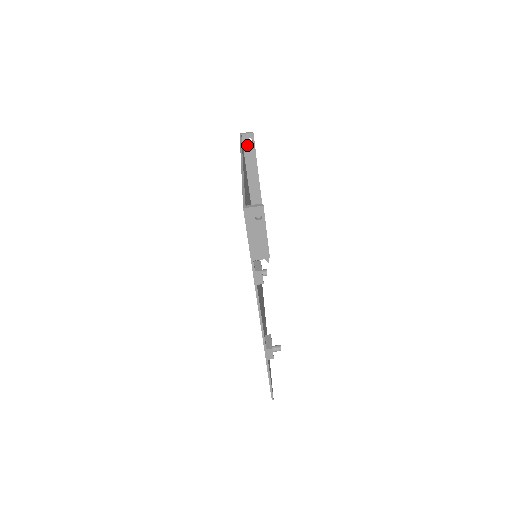
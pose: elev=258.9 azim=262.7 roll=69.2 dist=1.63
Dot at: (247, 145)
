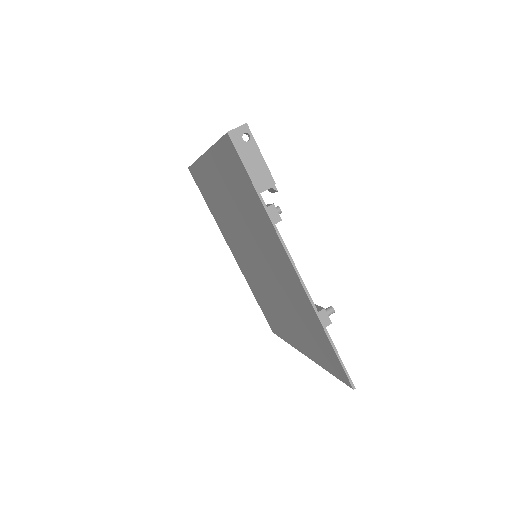
Dot at: occluded
